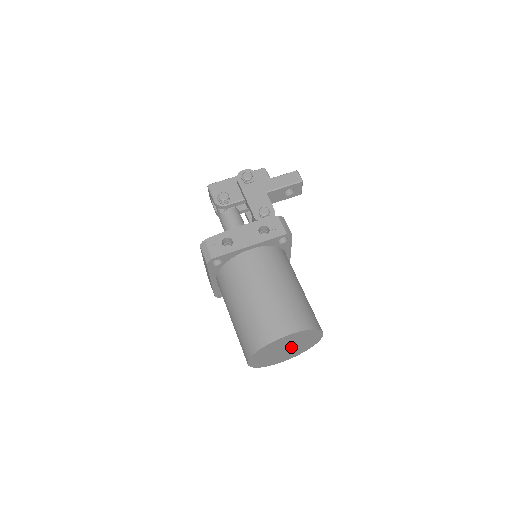
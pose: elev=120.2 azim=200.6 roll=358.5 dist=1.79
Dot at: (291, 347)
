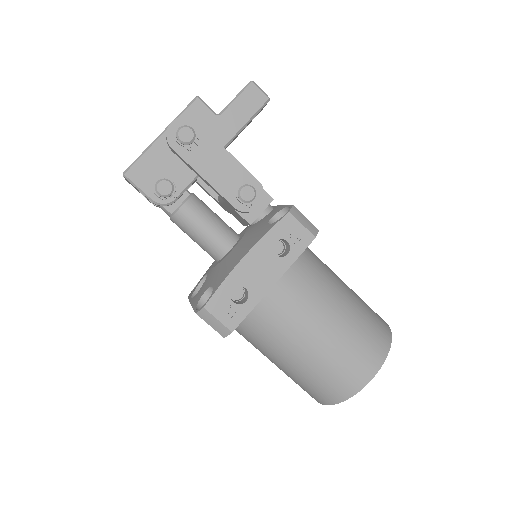
Dot at: occluded
